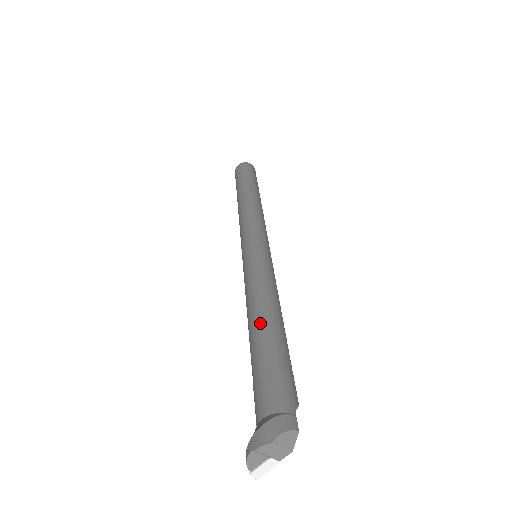
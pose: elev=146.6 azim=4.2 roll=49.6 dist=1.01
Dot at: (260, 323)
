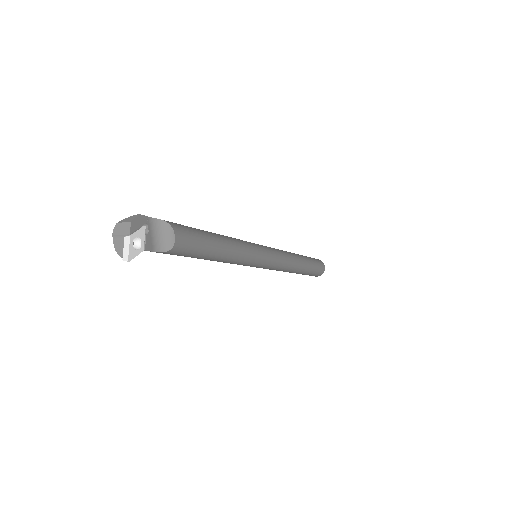
Dot at: occluded
